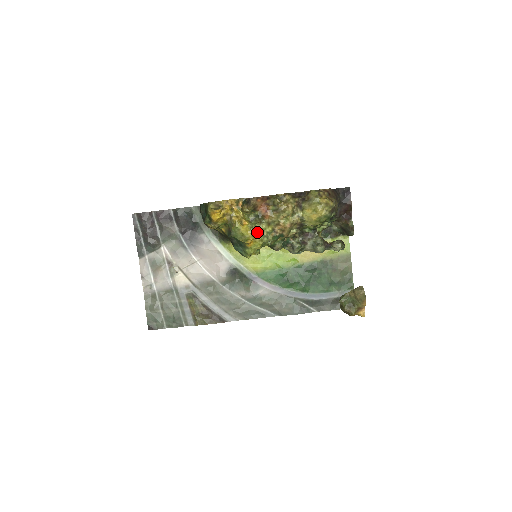
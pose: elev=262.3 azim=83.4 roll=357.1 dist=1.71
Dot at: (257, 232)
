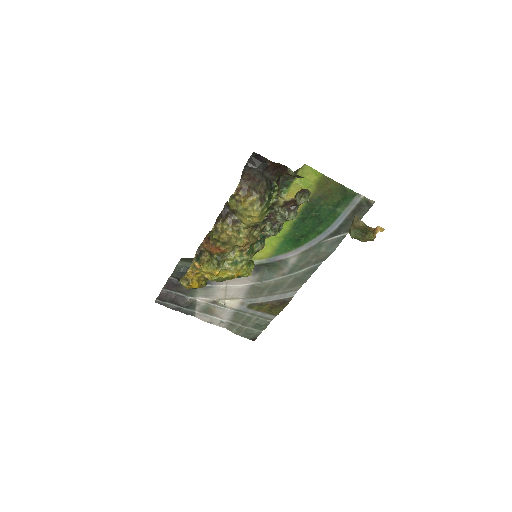
Dot at: (232, 265)
